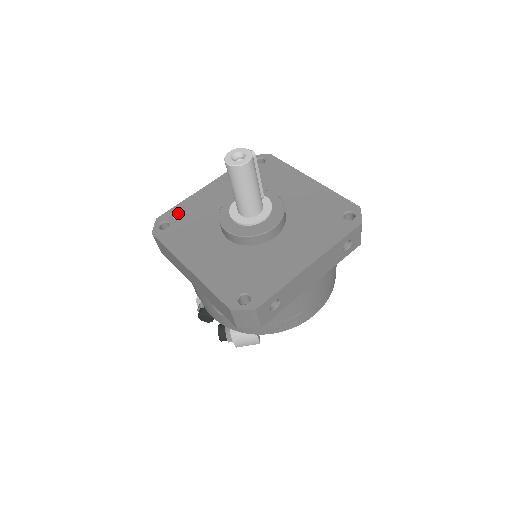
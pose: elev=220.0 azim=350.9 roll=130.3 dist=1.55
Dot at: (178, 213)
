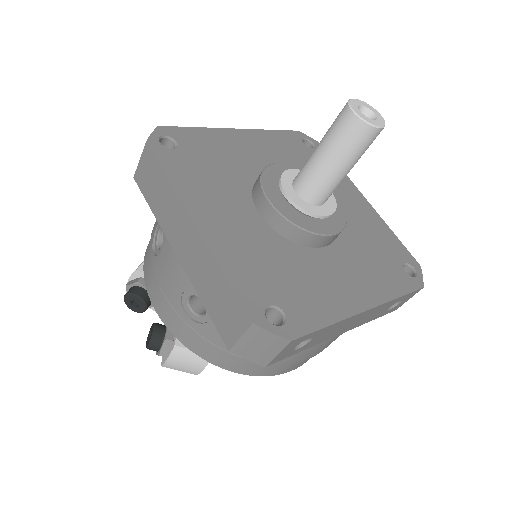
Dot at: (193, 138)
